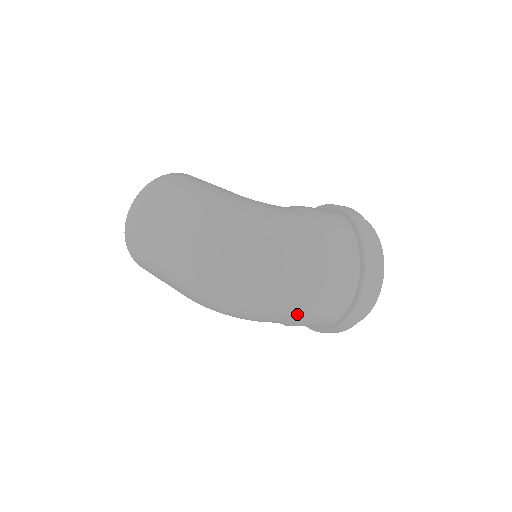
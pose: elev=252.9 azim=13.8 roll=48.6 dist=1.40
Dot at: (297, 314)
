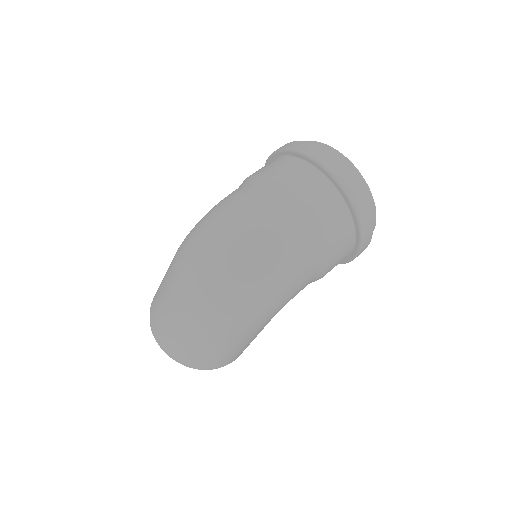
Dot at: (306, 235)
